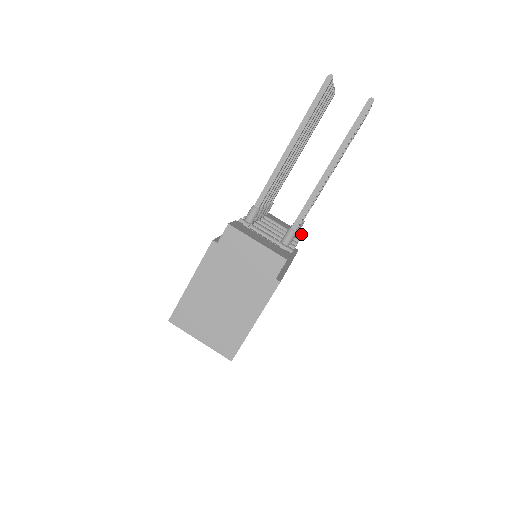
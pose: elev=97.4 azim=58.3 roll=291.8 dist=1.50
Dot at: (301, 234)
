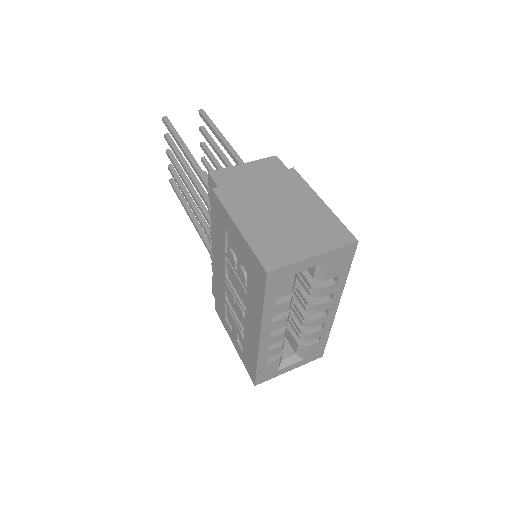
Dot at: occluded
